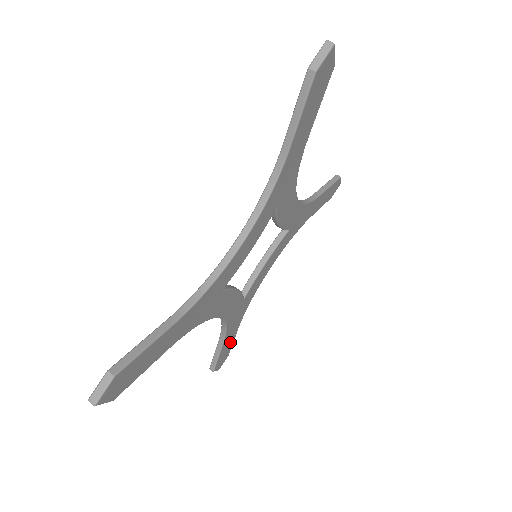
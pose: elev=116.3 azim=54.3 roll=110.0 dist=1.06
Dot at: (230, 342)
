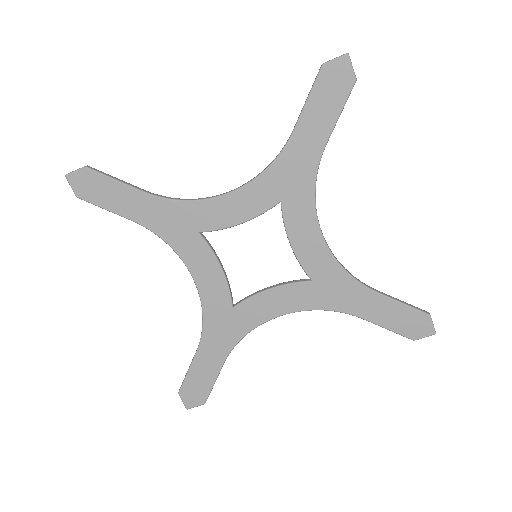
Dot at: (208, 373)
